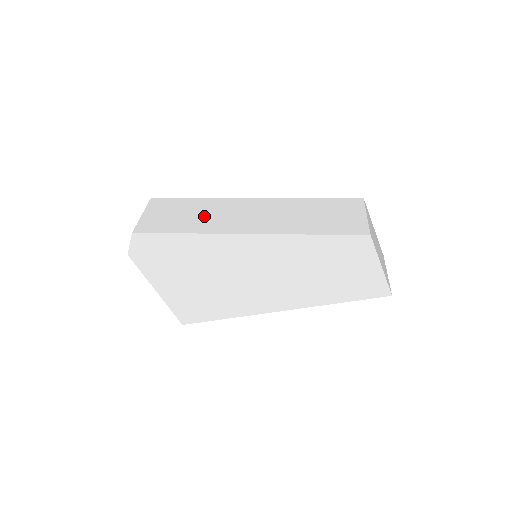
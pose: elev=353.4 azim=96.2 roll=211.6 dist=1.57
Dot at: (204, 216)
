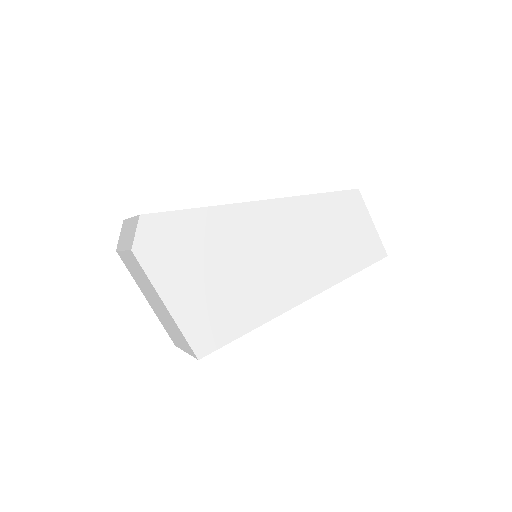
Dot at: occluded
